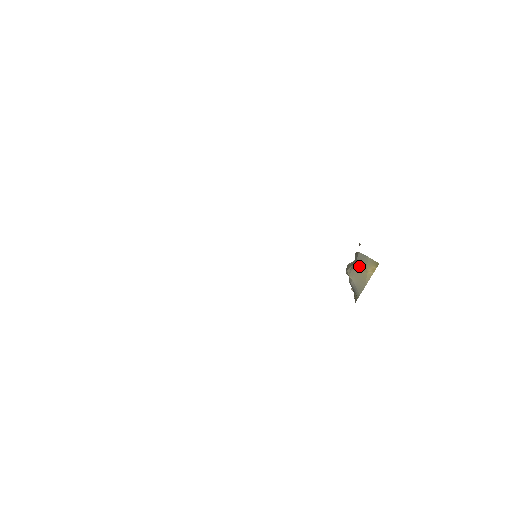
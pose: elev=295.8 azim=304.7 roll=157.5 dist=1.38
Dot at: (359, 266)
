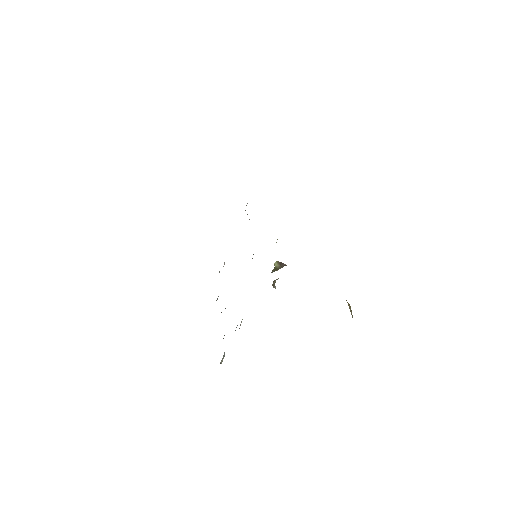
Dot at: occluded
